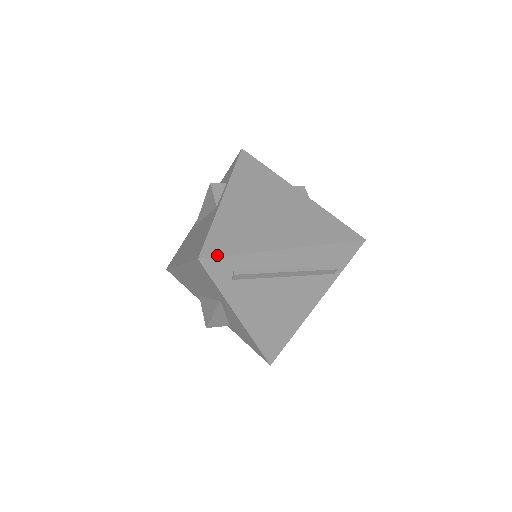
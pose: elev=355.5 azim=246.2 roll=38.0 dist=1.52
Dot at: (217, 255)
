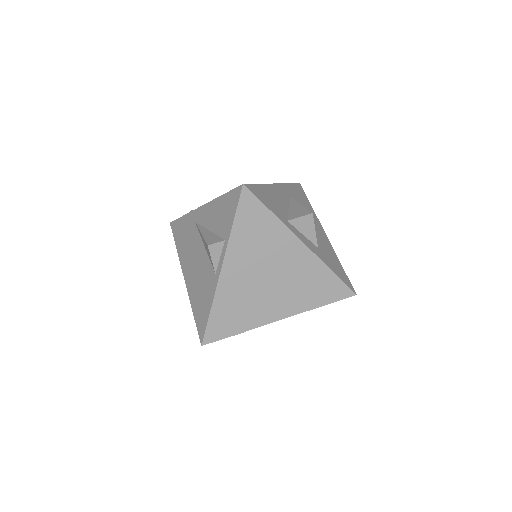
Dot at: (217, 339)
